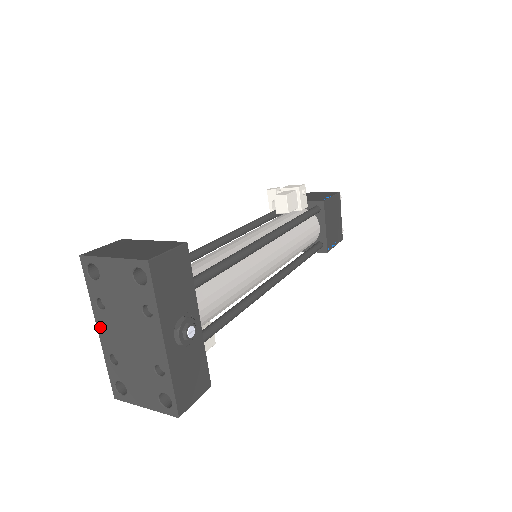
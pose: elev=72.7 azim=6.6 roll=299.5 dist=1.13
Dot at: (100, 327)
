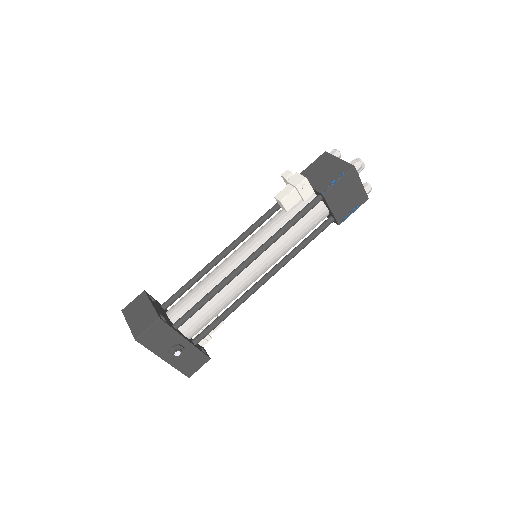
Dot at: occluded
